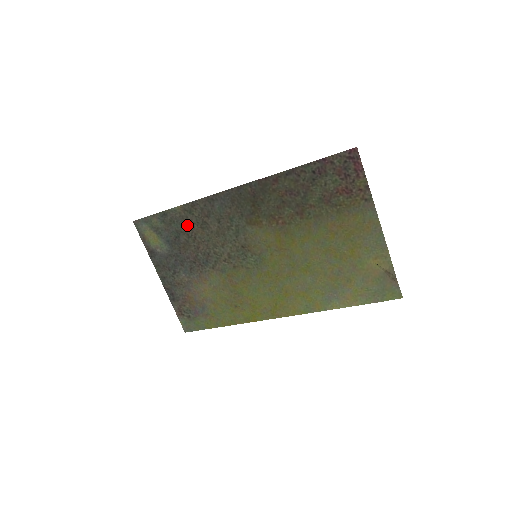
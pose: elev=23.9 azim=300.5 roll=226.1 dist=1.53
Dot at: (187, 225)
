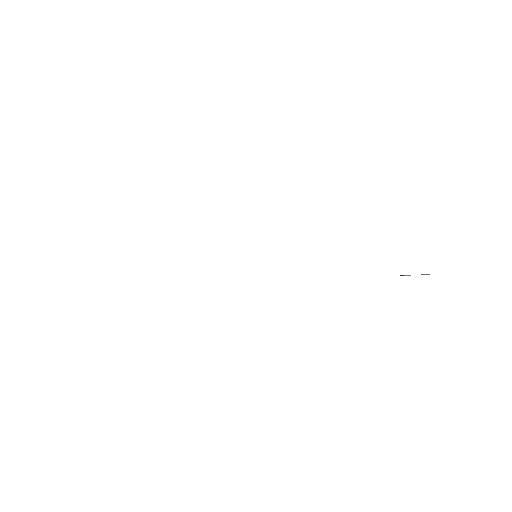
Dot at: occluded
